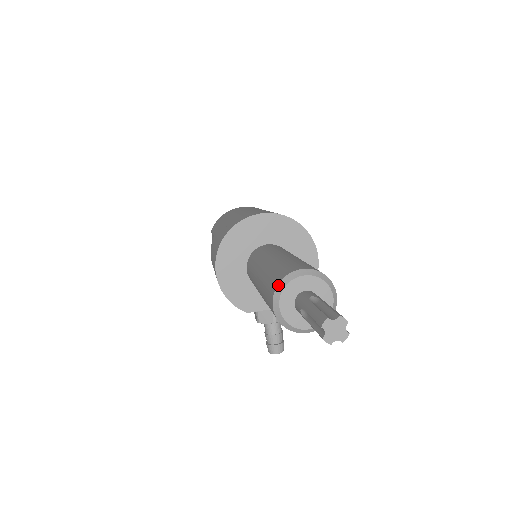
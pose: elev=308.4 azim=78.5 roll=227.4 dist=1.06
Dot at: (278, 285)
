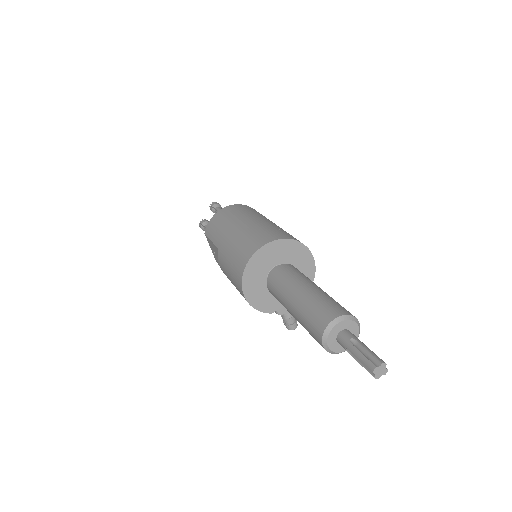
Dot at: (324, 332)
